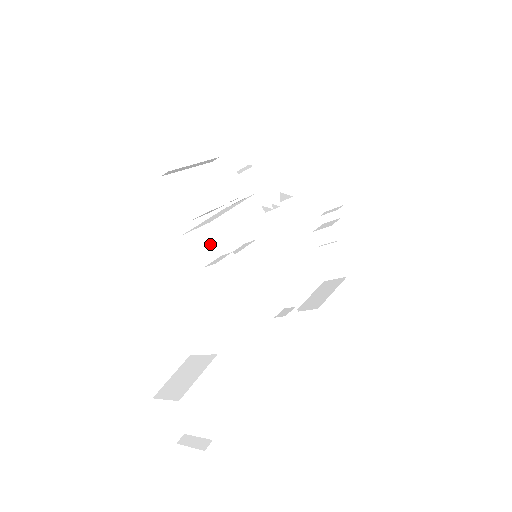
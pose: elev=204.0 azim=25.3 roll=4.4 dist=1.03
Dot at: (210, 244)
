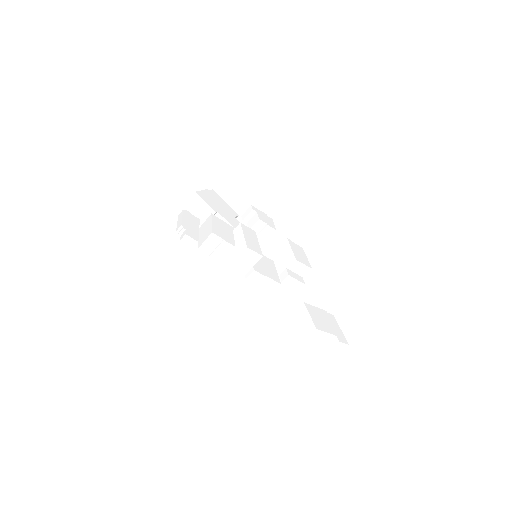
Dot at: (250, 260)
